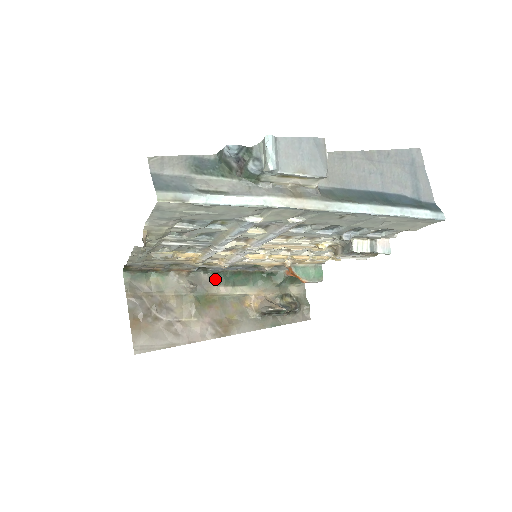
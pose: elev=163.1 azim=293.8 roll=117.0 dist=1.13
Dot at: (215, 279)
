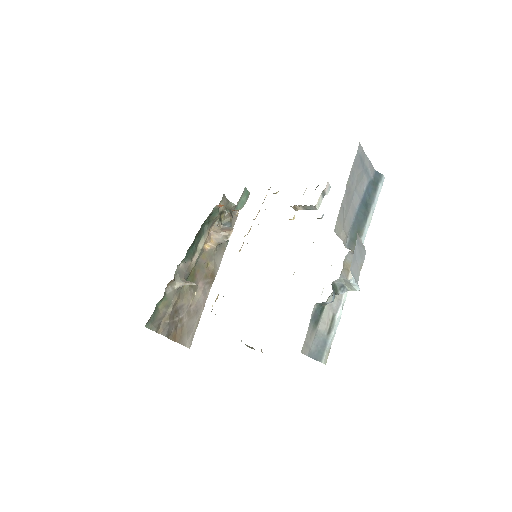
Dot at: (187, 260)
